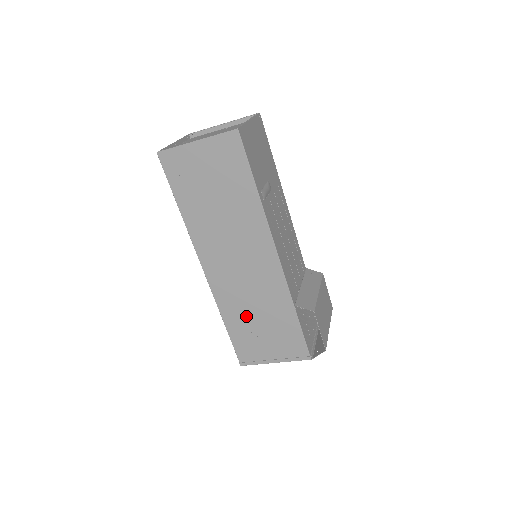
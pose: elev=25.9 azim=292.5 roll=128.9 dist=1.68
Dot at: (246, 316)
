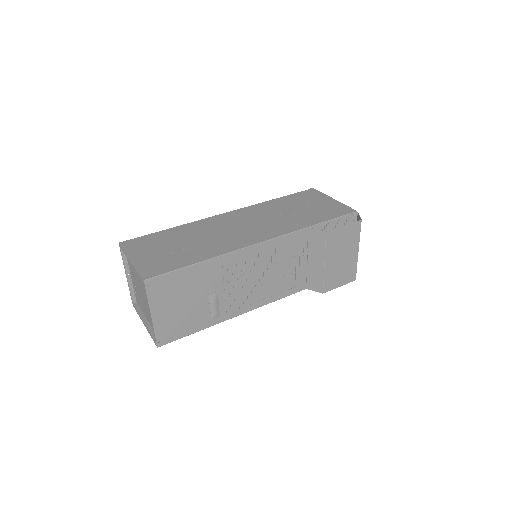
Dot at: occluded
